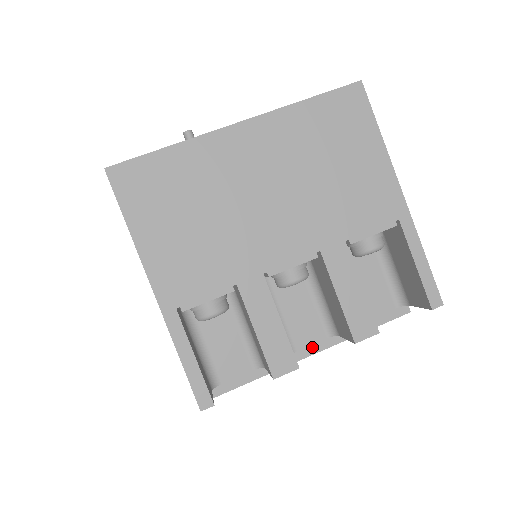
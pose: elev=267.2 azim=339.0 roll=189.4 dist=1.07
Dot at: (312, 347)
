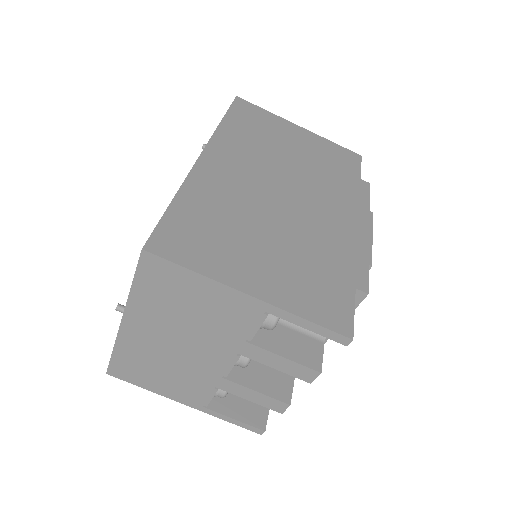
Dot at: occluded
